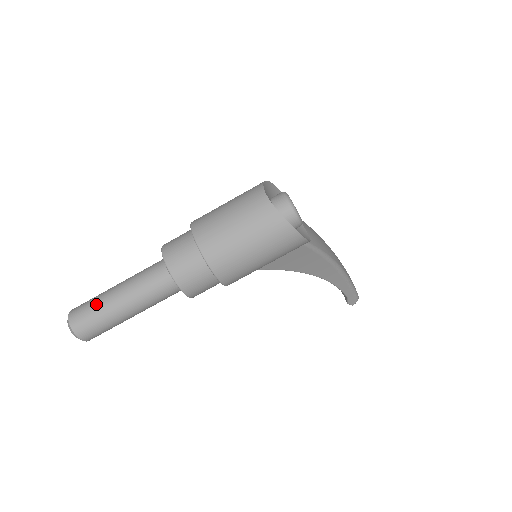
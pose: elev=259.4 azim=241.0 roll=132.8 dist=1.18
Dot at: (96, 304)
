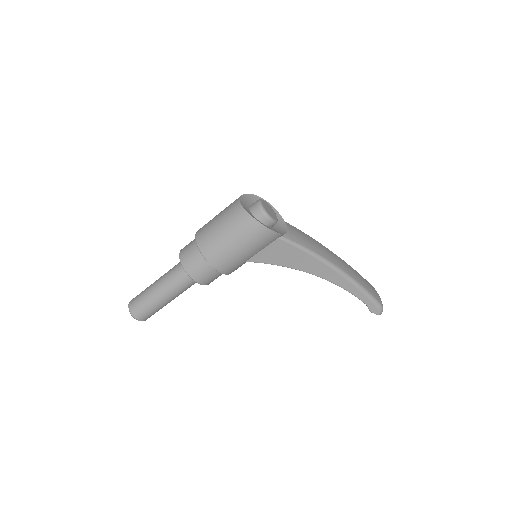
Dot at: (144, 292)
